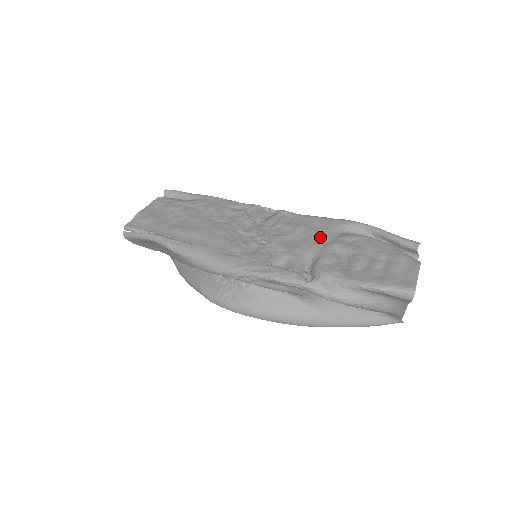
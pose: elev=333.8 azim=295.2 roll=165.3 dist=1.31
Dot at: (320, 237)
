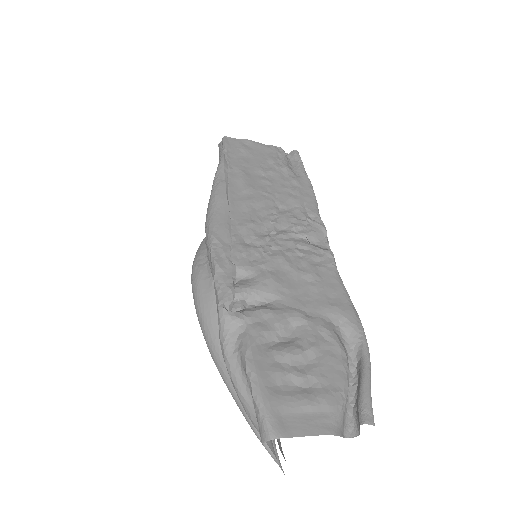
Dot at: (310, 301)
